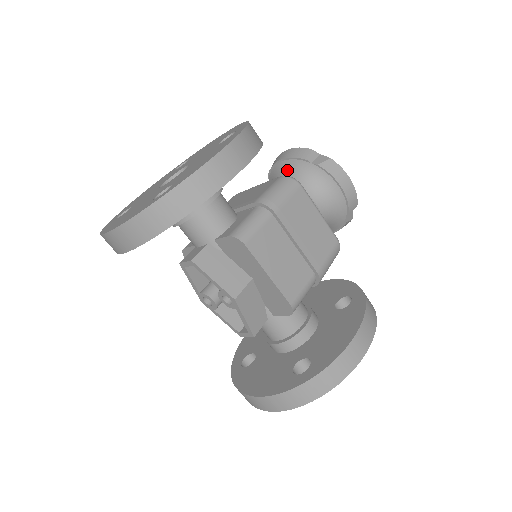
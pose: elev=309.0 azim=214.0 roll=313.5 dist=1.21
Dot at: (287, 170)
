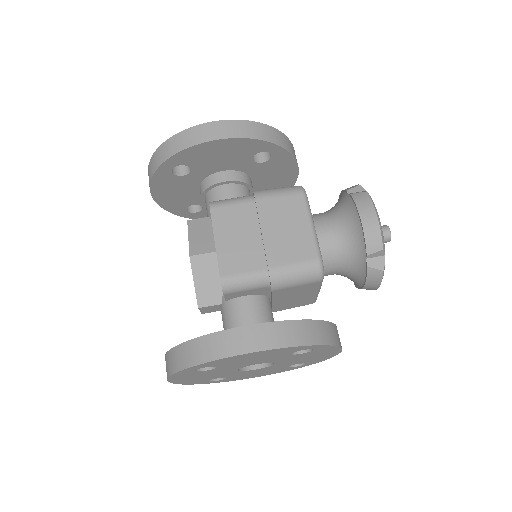
Dot at: occluded
